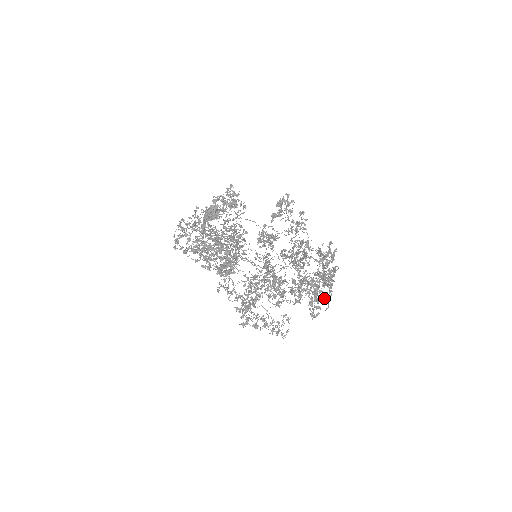
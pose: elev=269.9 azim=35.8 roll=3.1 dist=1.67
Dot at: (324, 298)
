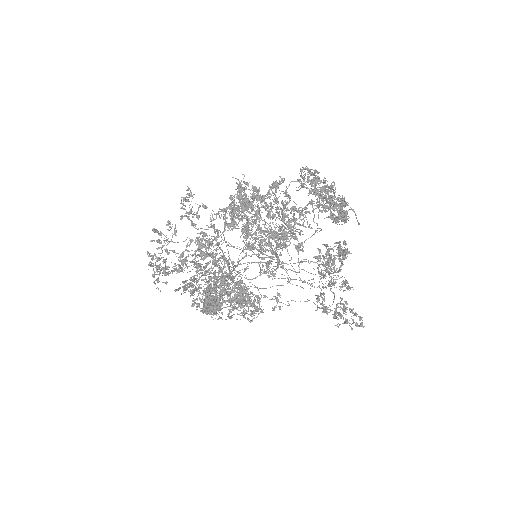
Dot at: (343, 211)
